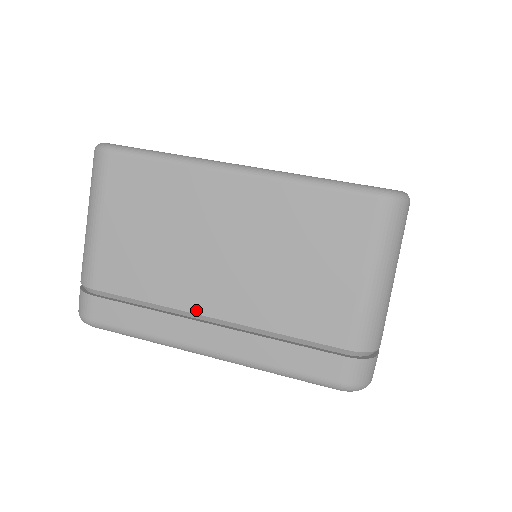
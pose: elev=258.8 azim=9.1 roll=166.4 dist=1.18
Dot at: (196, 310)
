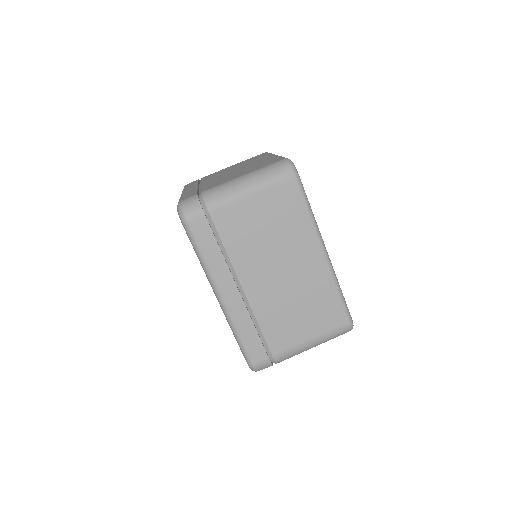
Dot at: (240, 278)
